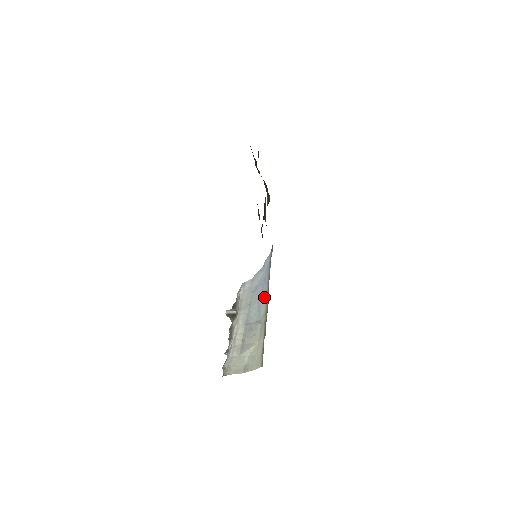
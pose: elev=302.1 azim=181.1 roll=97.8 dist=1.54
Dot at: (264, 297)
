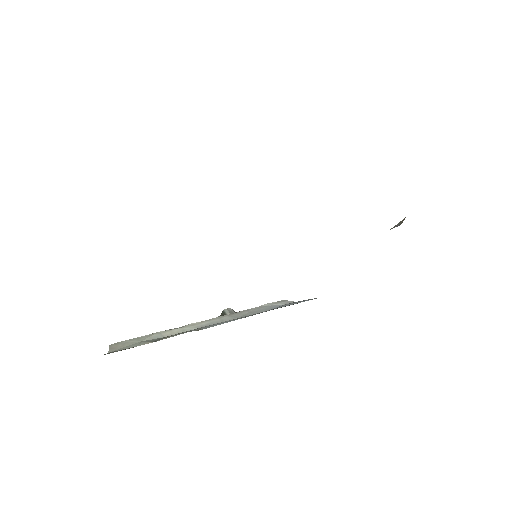
Dot at: occluded
